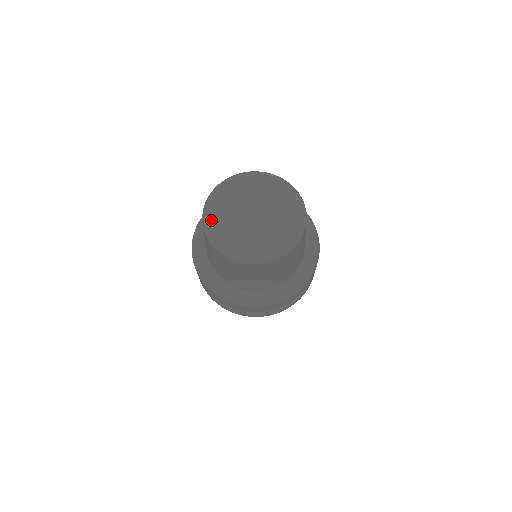
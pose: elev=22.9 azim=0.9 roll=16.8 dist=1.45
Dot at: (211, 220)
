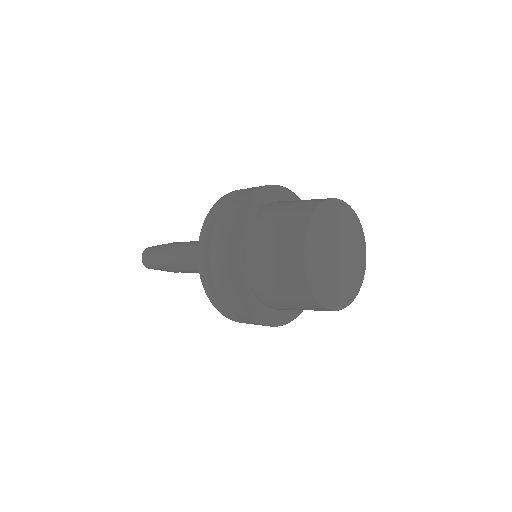
Dot at: (312, 251)
